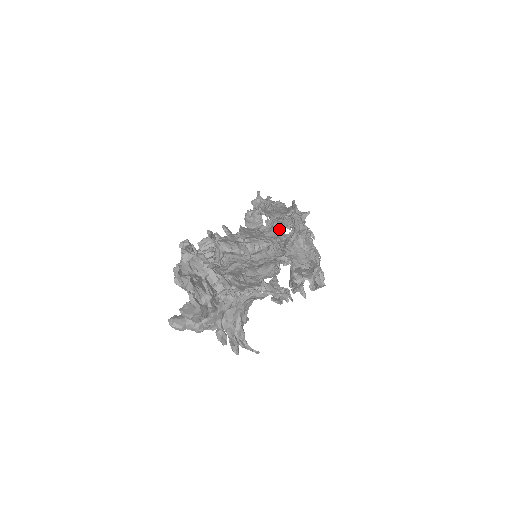
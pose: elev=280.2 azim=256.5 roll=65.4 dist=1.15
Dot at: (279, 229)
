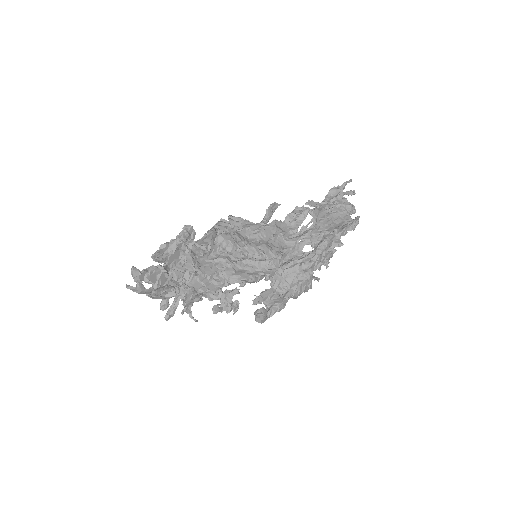
Dot at: (301, 243)
